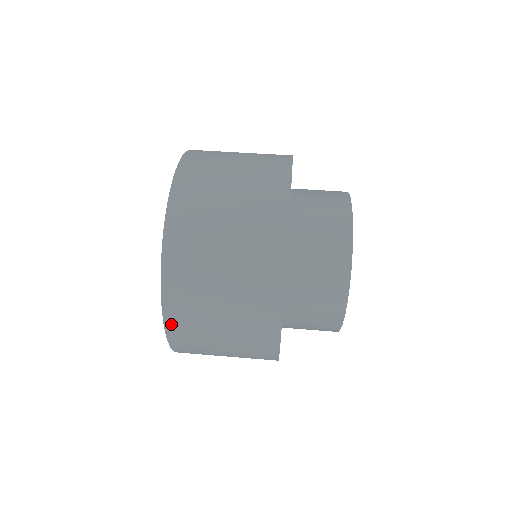
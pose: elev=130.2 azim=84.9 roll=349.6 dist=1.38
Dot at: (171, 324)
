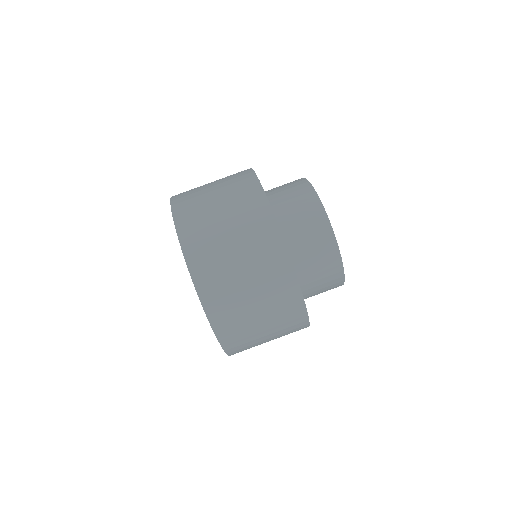
Dot at: occluded
